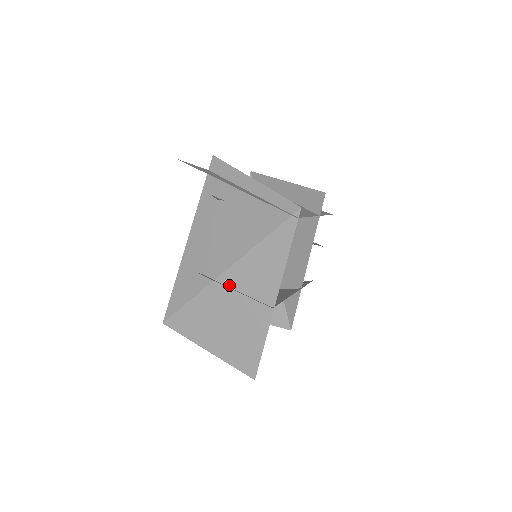
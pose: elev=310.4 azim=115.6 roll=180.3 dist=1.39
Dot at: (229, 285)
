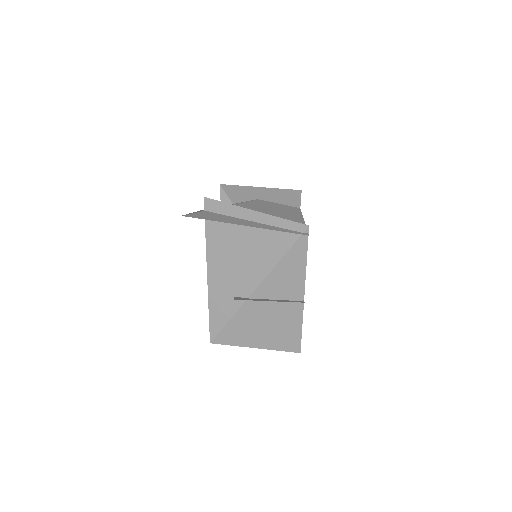
Dot at: (262, 298)
